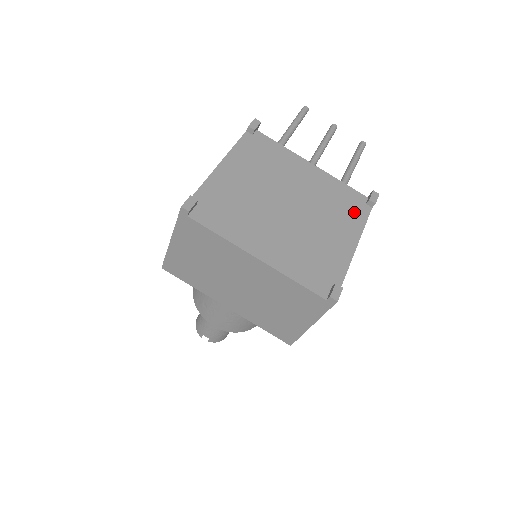
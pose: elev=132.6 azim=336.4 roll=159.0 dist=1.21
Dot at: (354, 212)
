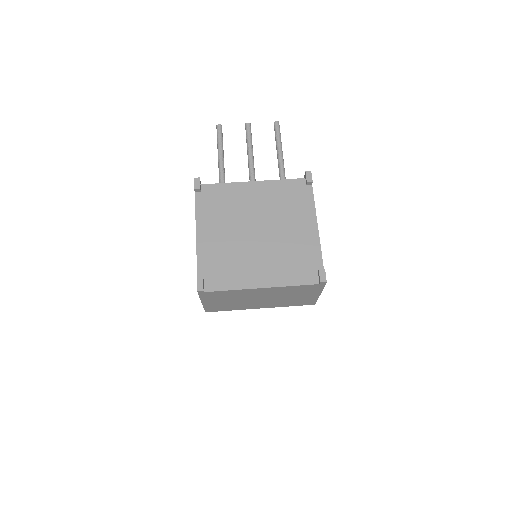
Dot at: (302, 199)
